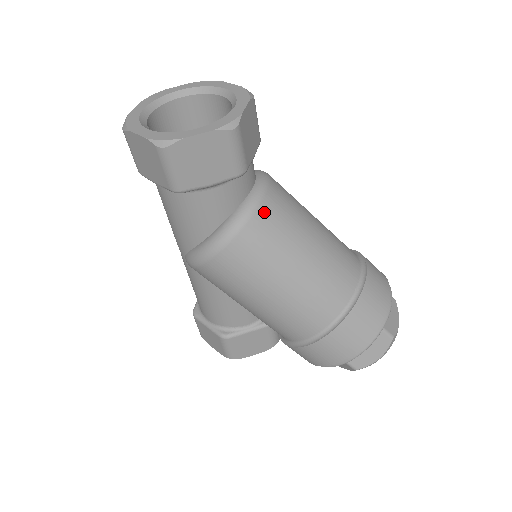
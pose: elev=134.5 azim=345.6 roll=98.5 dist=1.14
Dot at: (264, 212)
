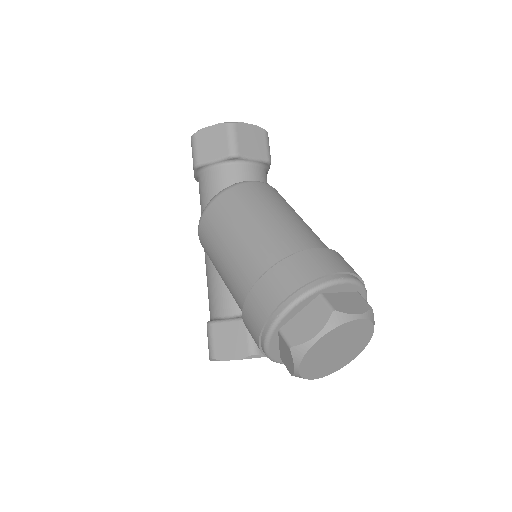
Dot at: (246, 187)
